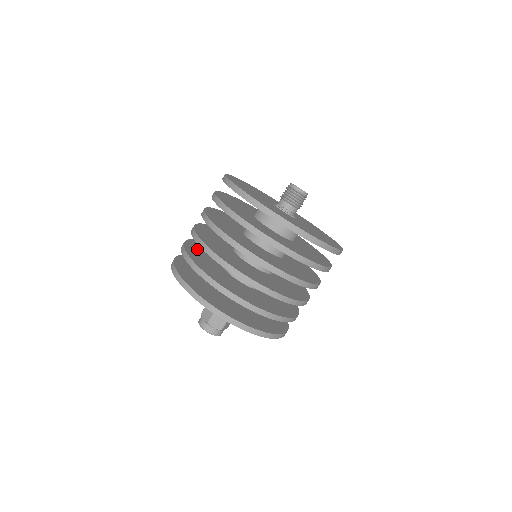
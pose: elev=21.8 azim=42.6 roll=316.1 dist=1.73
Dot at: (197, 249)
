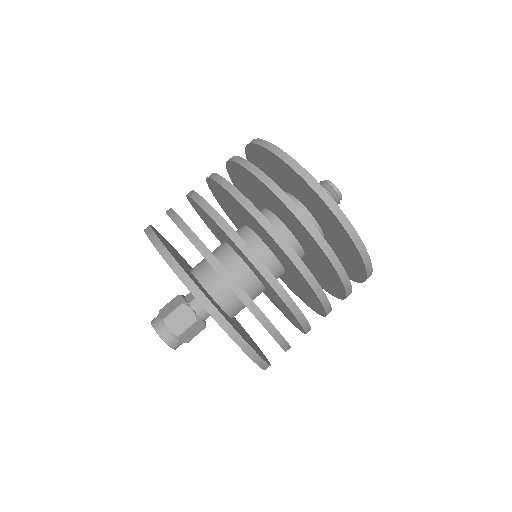
Dot at: occluded
